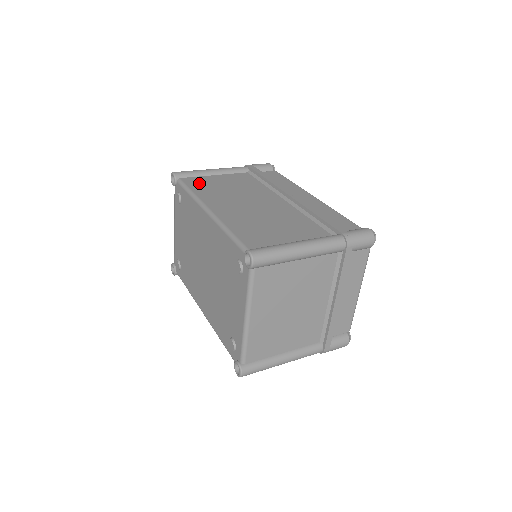
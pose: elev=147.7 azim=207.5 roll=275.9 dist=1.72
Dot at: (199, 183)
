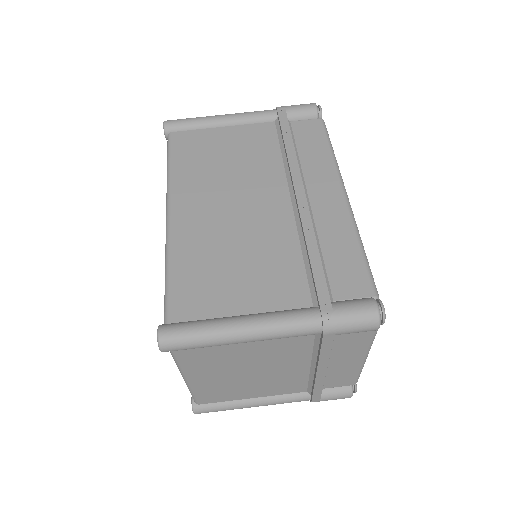
Dot at: (190, 146)
